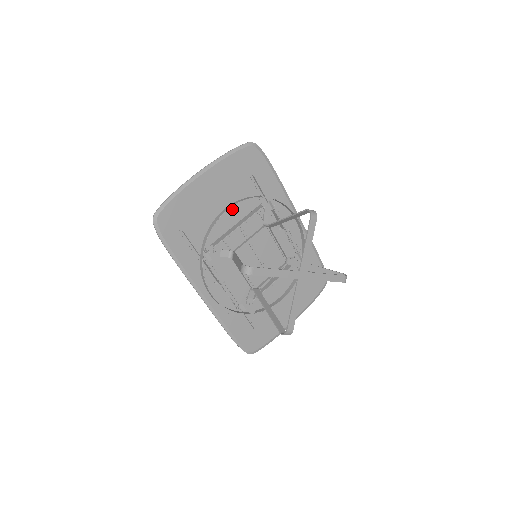
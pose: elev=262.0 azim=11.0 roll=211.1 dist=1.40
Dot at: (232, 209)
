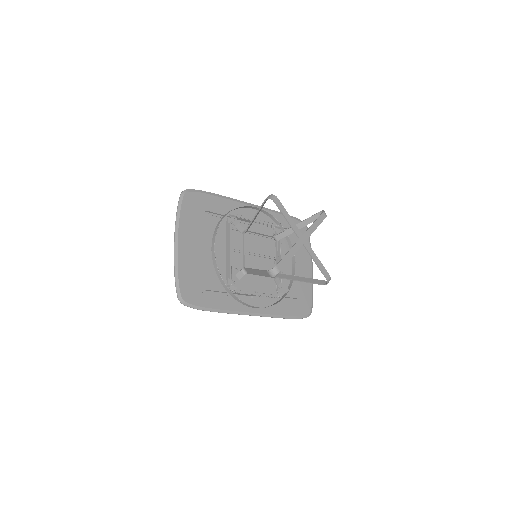
Dot at: occluded
